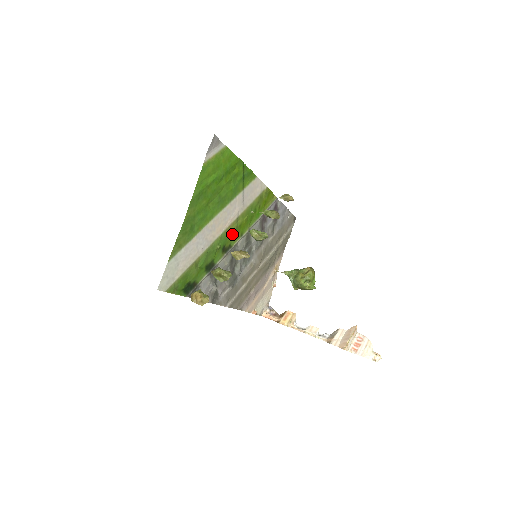
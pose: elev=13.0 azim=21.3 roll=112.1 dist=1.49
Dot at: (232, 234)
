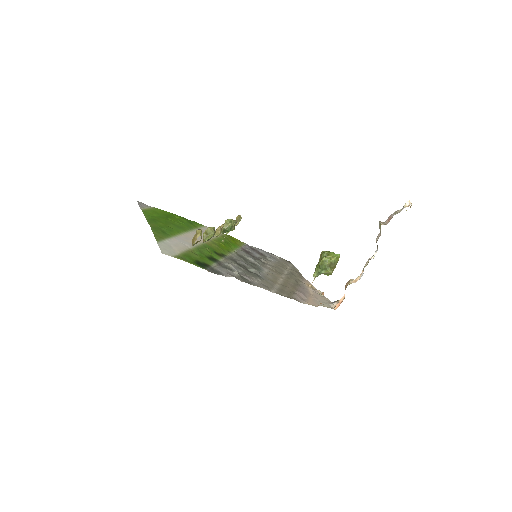
Dot at: (216, 248)
